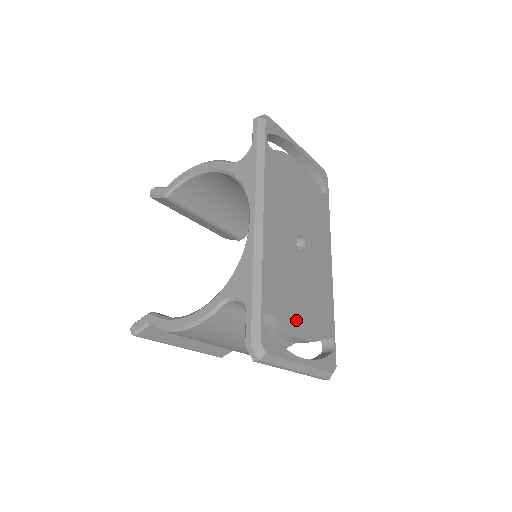
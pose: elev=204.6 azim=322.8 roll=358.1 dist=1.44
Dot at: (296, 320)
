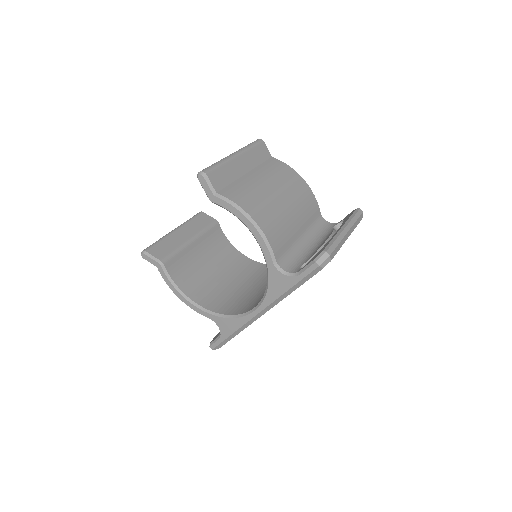
Dot at: occluded
